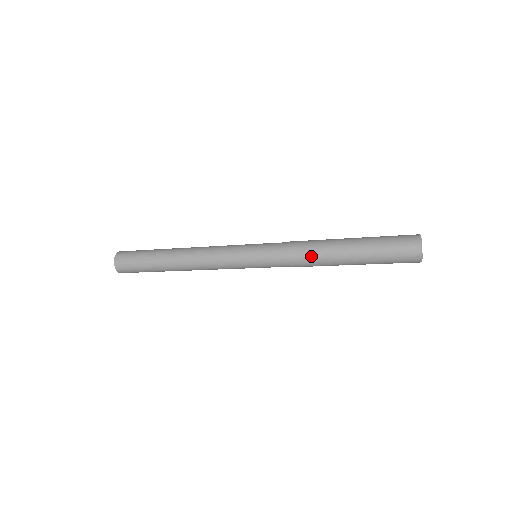
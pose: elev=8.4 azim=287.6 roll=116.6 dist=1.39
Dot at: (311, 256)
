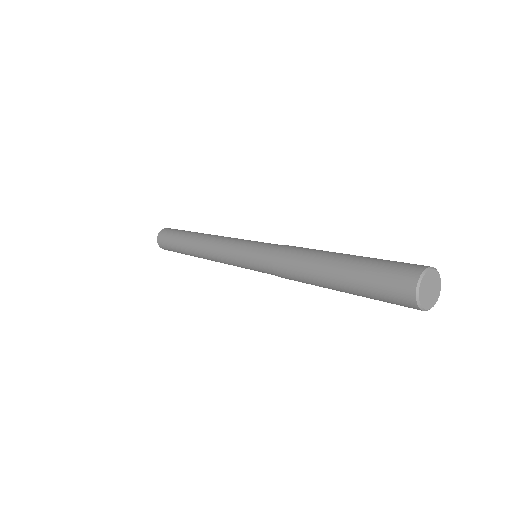
Dot at: (293, 268)
